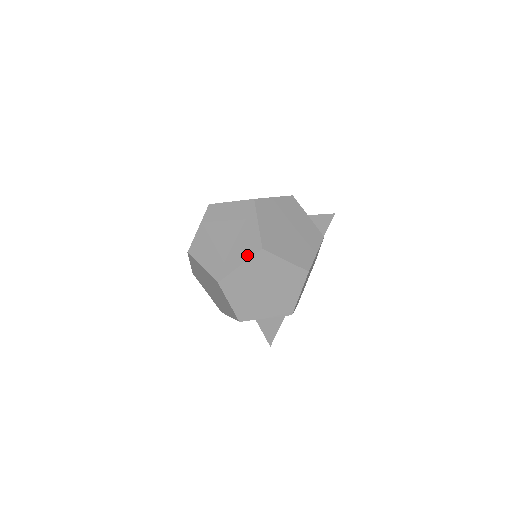
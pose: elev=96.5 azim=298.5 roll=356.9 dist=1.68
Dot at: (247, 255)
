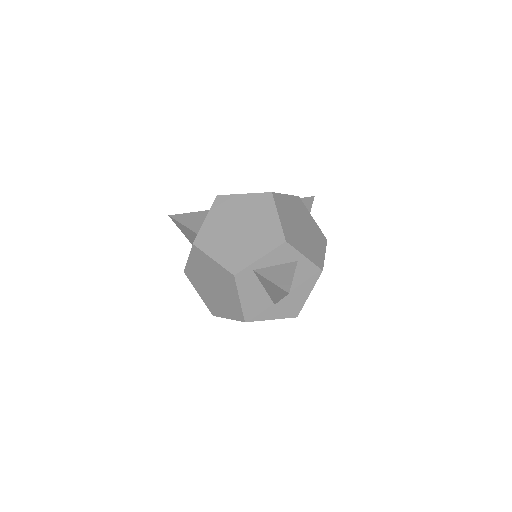
Dot at: (209, 211)
